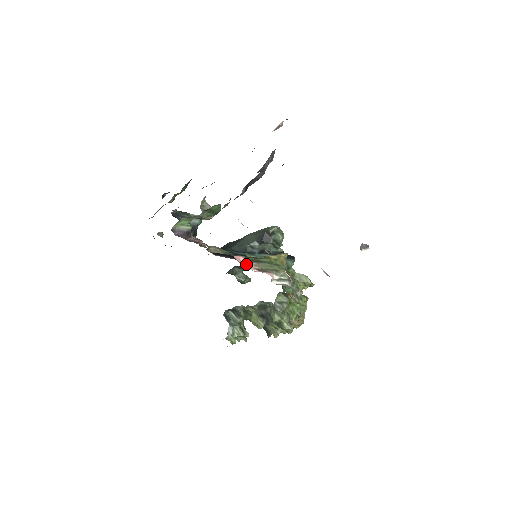
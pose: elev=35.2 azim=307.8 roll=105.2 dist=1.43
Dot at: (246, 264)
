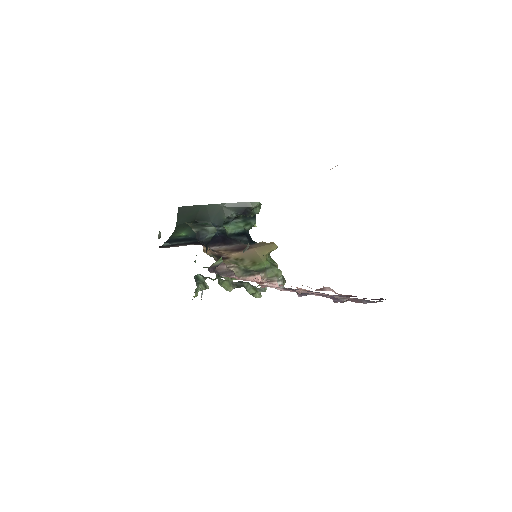
Dot at: (261, 281)
